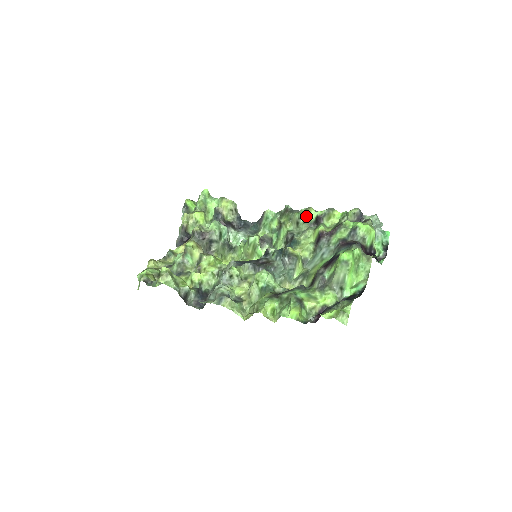
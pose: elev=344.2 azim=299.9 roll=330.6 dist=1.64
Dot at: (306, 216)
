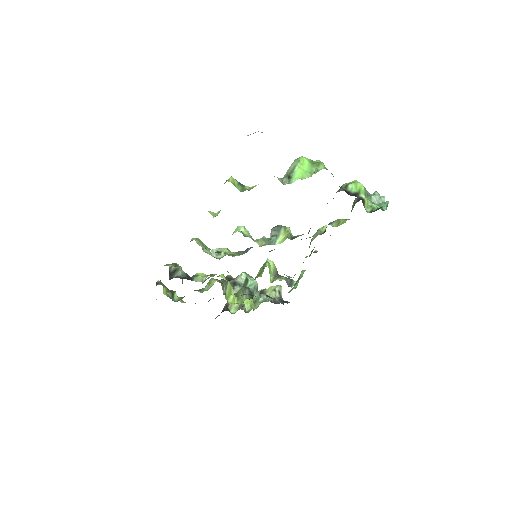
Dot at: (318, 230)
